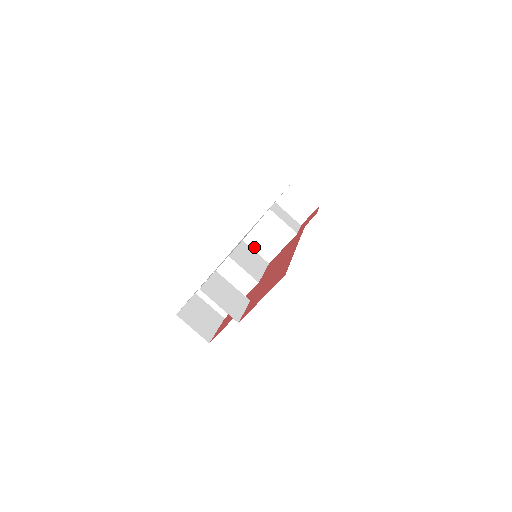
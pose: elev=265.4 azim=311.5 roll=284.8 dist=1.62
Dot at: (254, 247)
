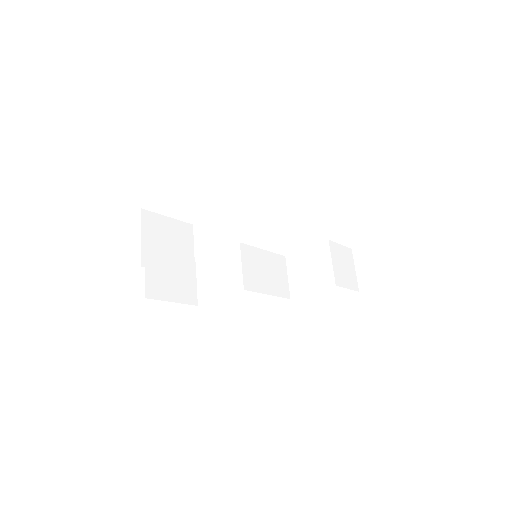
Dot at: (290, 272)
